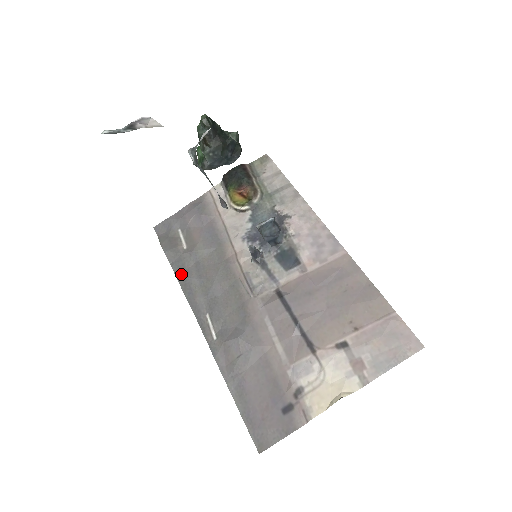
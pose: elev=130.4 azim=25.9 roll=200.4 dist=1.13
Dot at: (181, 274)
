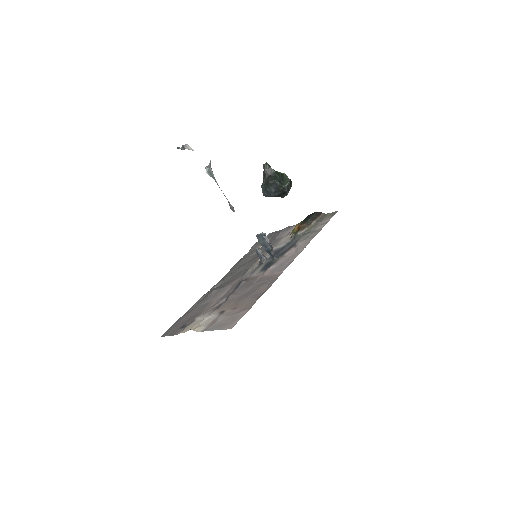
Dot at: (244, 258)
